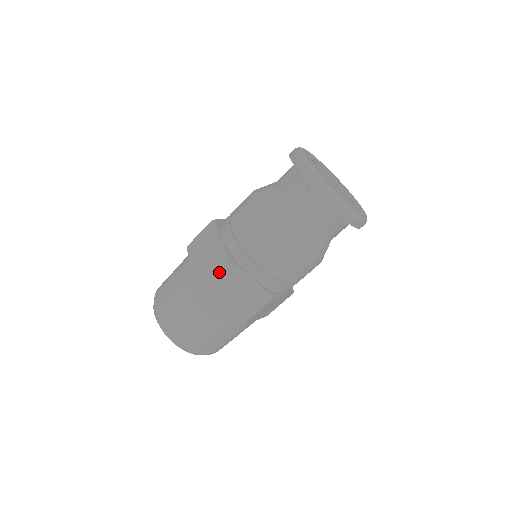
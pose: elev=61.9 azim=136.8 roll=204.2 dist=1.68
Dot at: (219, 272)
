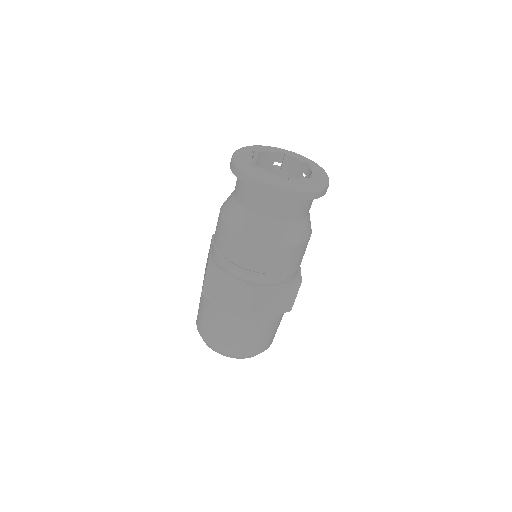
Dot at: (208, 277)
